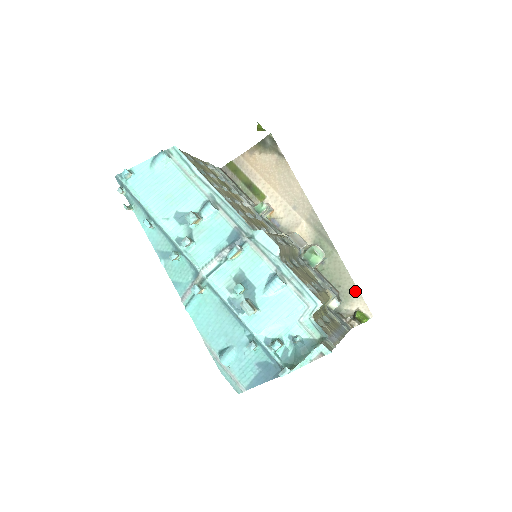
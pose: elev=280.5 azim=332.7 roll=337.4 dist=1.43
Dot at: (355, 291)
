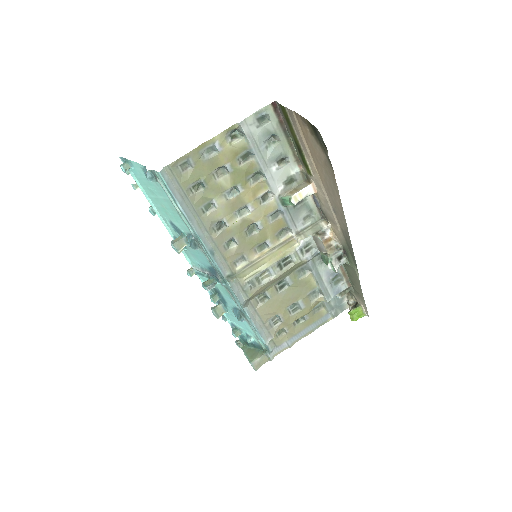
Dot at: (362, 298)
